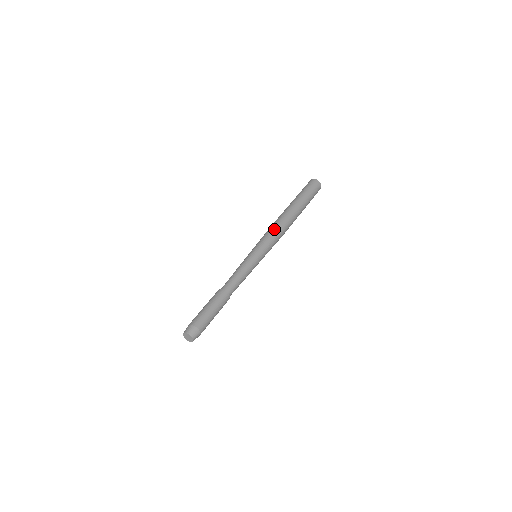
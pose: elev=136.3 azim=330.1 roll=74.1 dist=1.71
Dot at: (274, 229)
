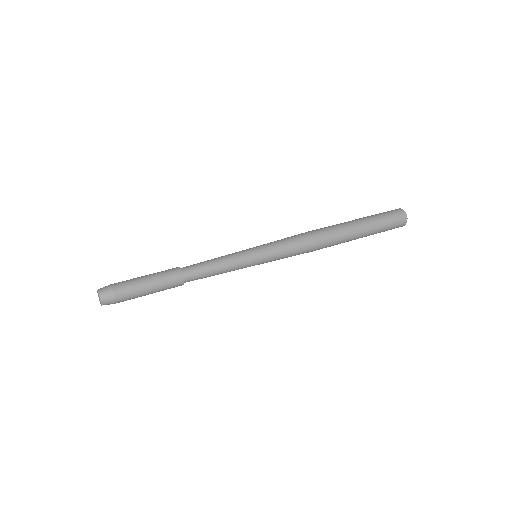
Dot at: (299, 236)
